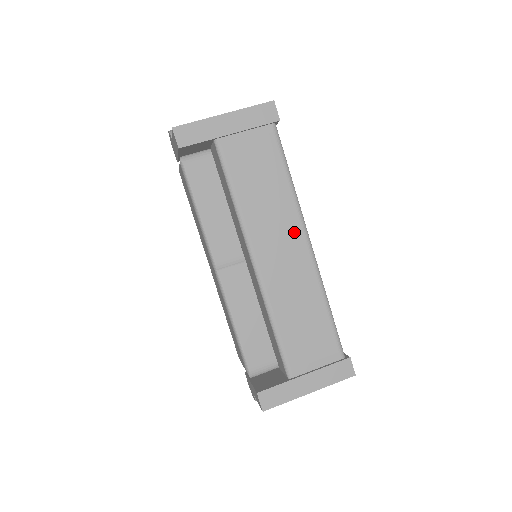
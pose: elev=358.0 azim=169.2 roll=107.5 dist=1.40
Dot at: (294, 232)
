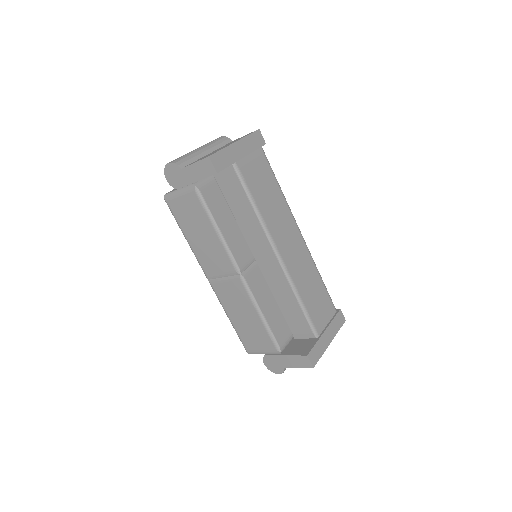
Dot at: (292, 227)
